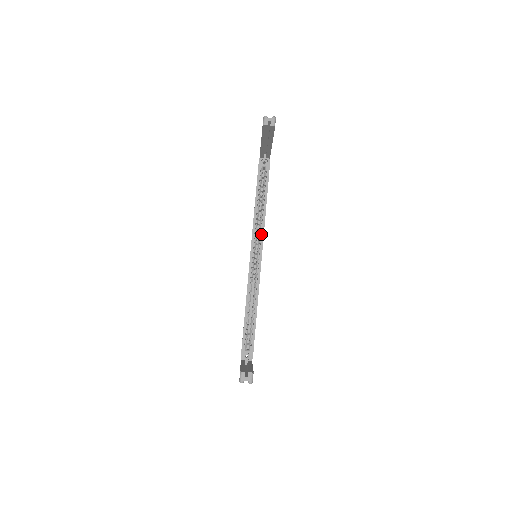
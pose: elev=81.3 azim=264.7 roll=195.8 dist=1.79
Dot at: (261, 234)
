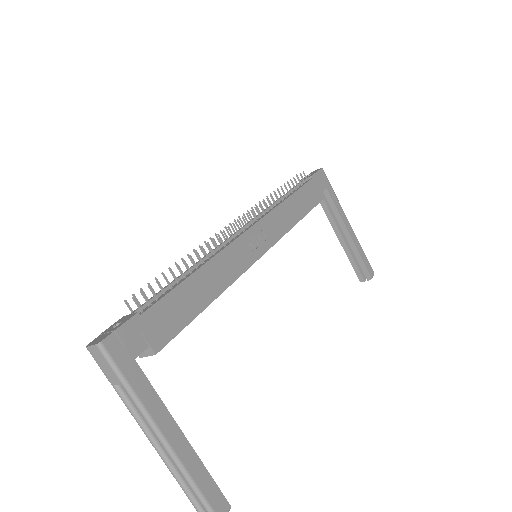
Dot at: (239, 273)
